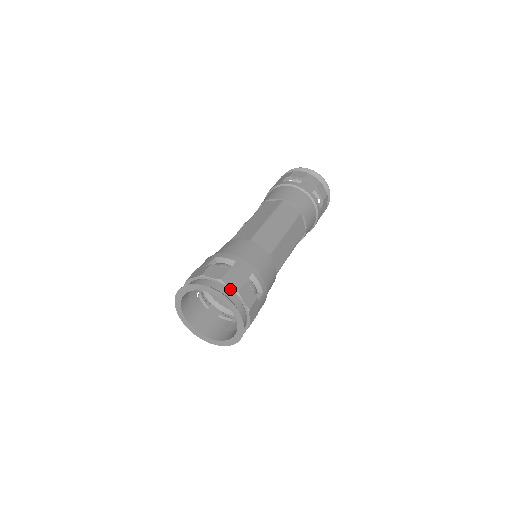
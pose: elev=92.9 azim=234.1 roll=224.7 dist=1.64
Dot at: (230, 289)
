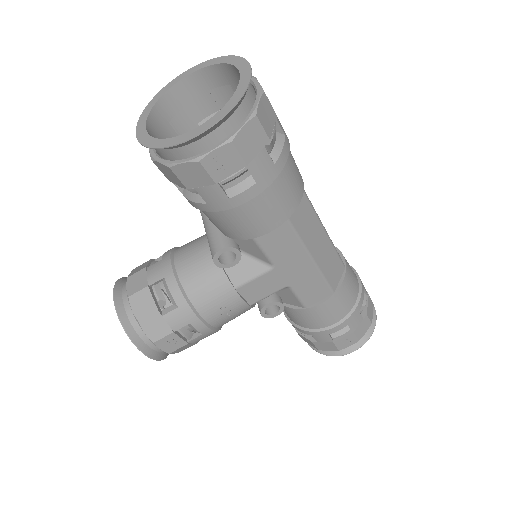
Dot at: (257, 84)
